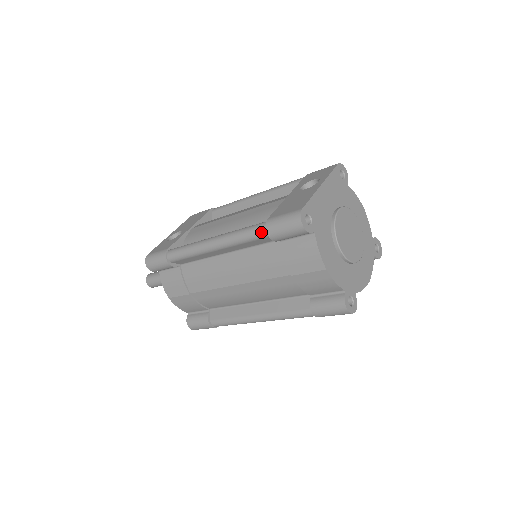
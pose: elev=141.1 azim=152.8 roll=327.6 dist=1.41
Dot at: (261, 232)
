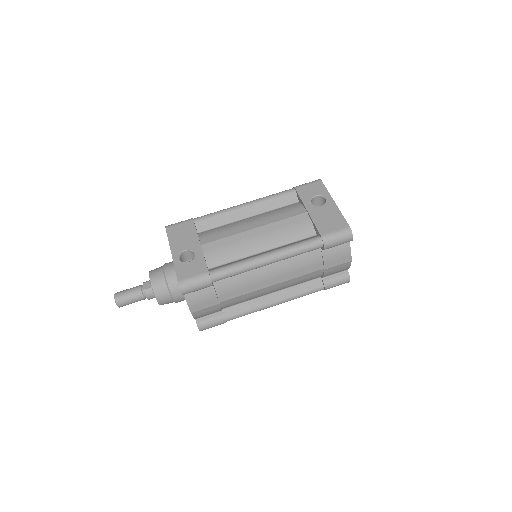
Dot at: (318, 246)
